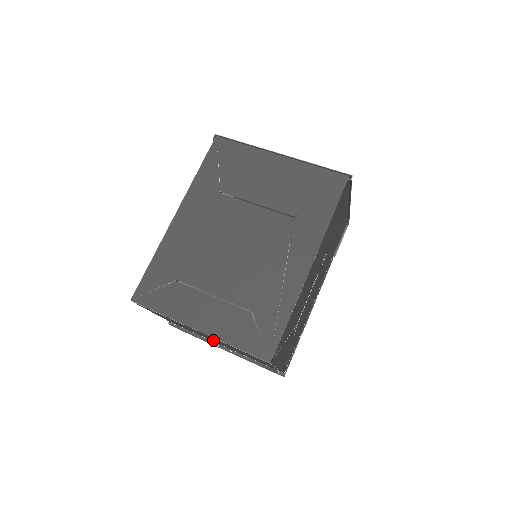
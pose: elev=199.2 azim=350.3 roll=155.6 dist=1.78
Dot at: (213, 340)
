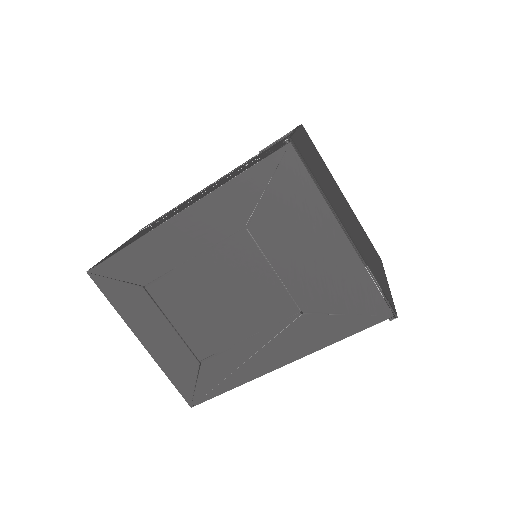
Dot at: occluded
